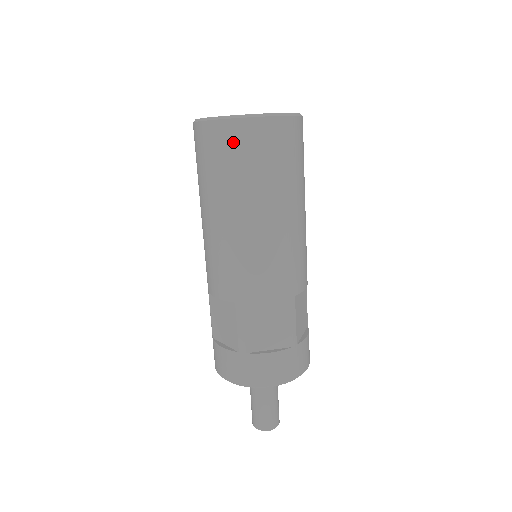
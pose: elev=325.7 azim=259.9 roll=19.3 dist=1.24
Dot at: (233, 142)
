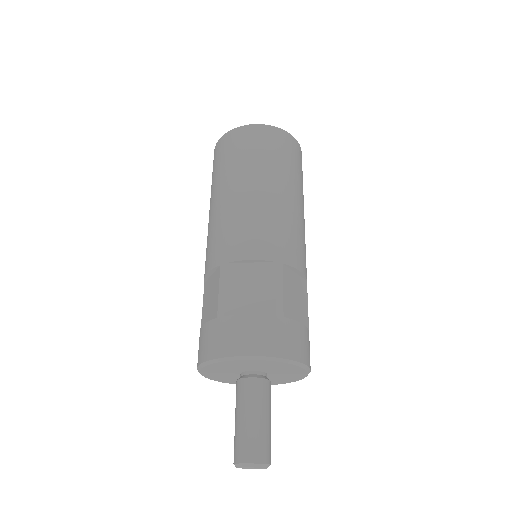
Dot at: (234, 141)
